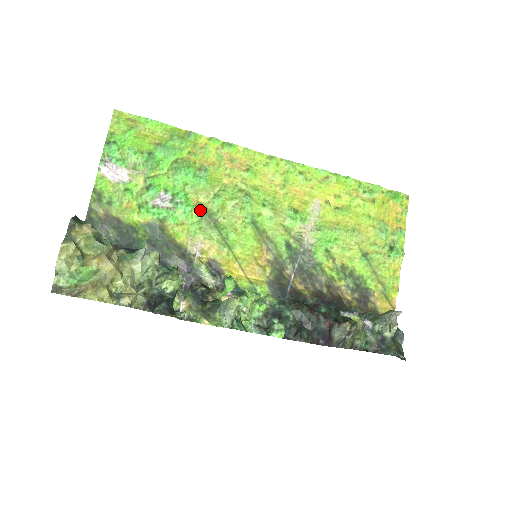
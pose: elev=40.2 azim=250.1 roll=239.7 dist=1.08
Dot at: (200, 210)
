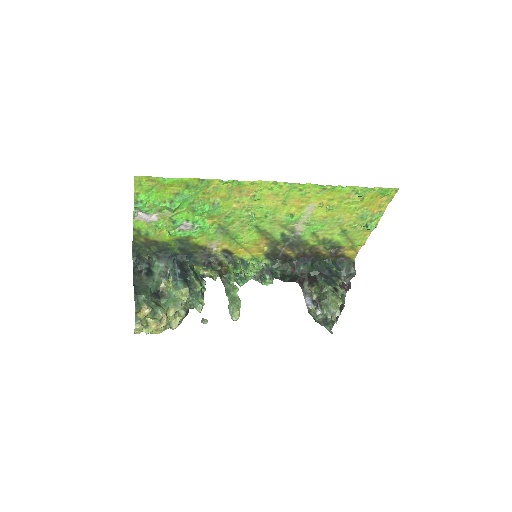
Dot at: (215, 226)
